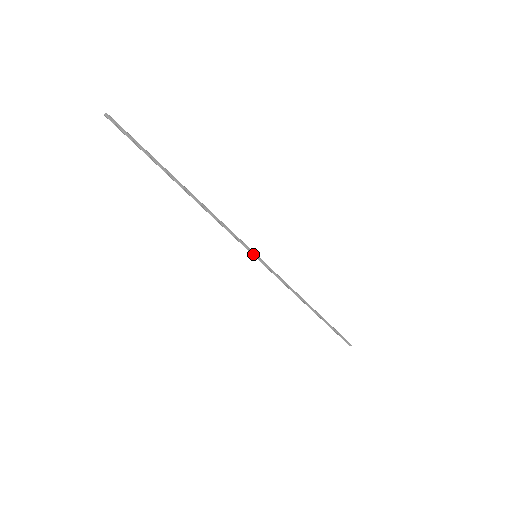
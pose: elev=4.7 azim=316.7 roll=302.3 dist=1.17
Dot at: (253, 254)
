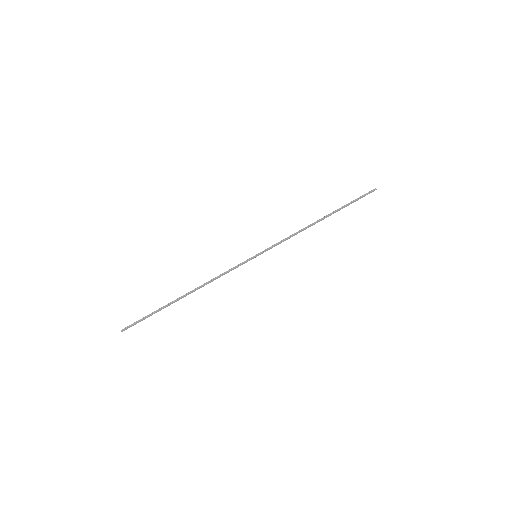
Dot at: (253, 258)
